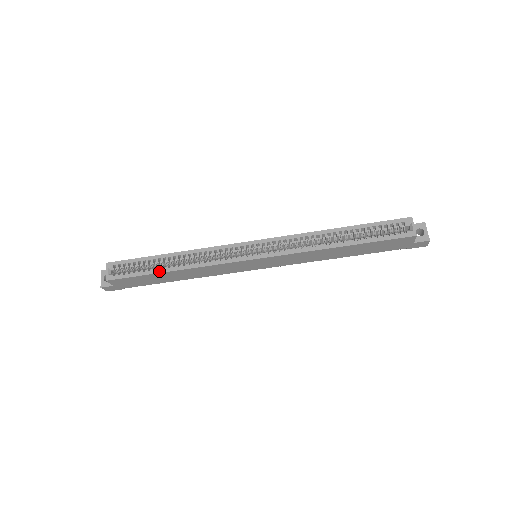
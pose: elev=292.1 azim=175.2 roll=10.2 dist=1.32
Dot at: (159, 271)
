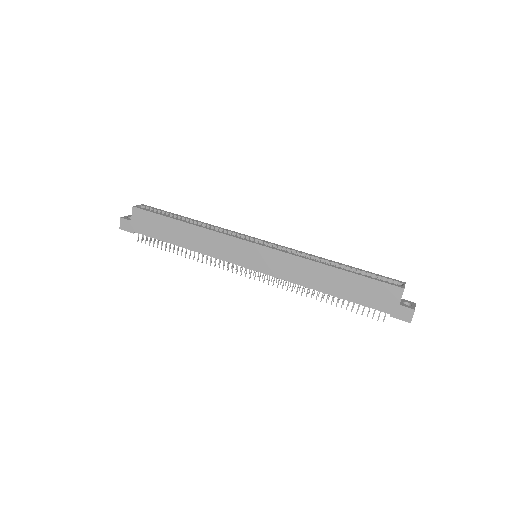
Dot at: (177, 219)
